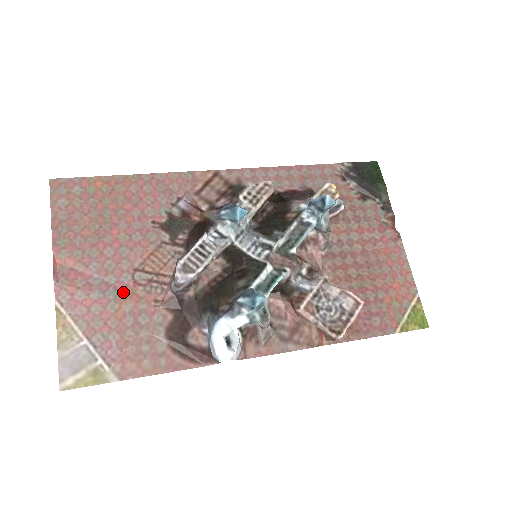
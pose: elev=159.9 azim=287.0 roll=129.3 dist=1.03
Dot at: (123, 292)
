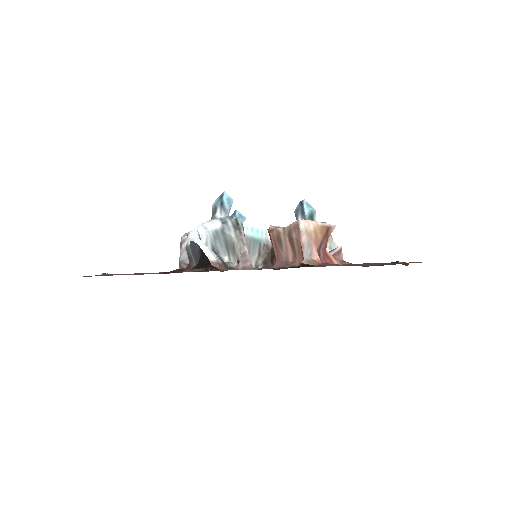
Dot at: occluded
